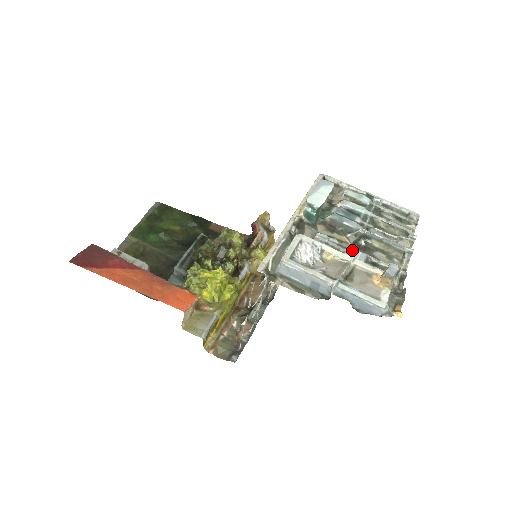
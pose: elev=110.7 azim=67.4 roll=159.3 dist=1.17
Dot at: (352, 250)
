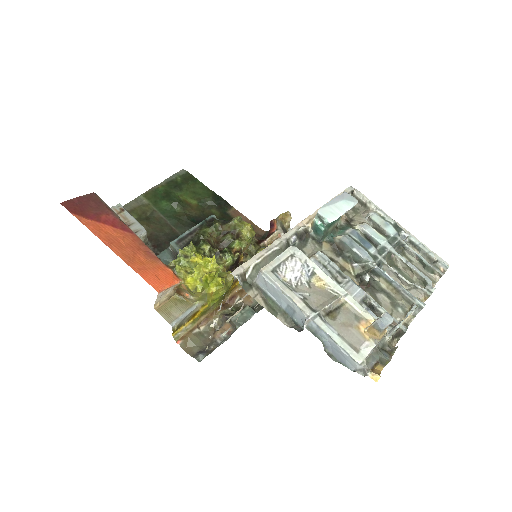
Dot at: (351, 283)
